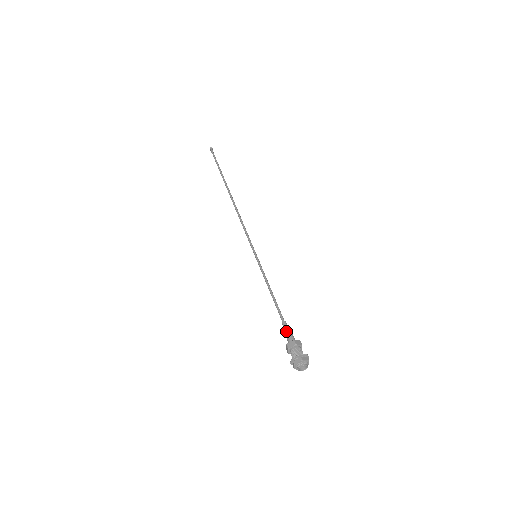
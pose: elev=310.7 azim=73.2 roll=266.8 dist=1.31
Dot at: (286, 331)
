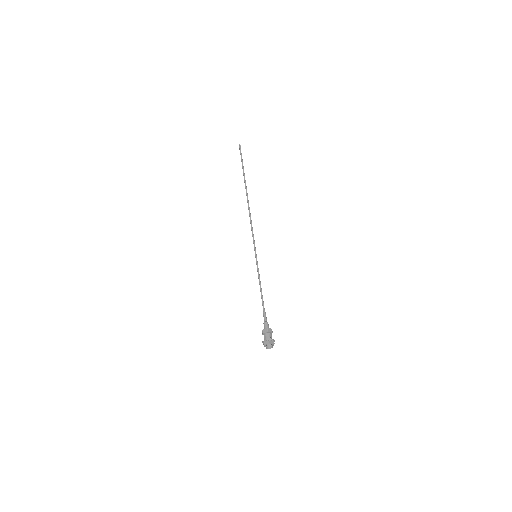
Dot at: (264, 320)
